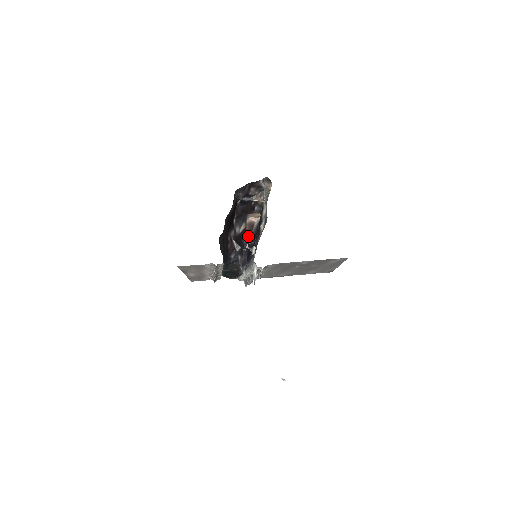
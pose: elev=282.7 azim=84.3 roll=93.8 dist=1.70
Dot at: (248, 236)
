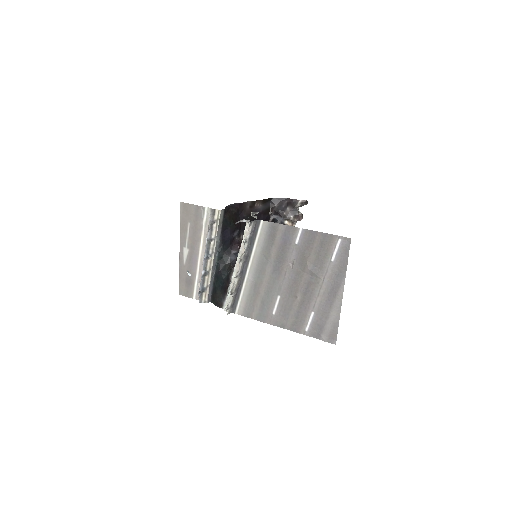
Dot at: occluded
